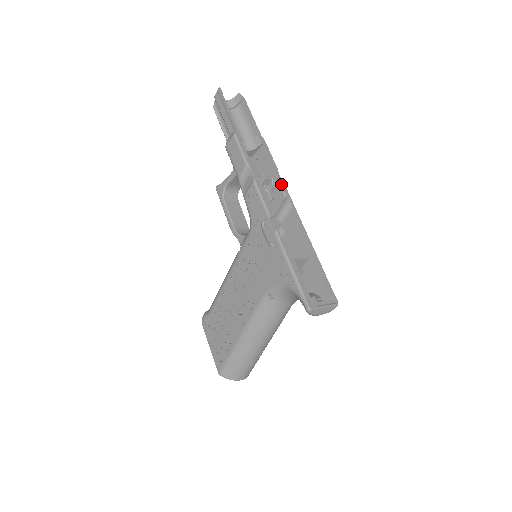
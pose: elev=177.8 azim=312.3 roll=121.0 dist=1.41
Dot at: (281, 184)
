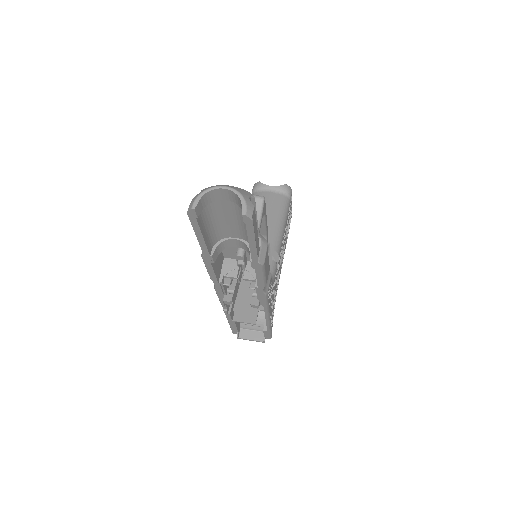
Dot at: (259, 295)
